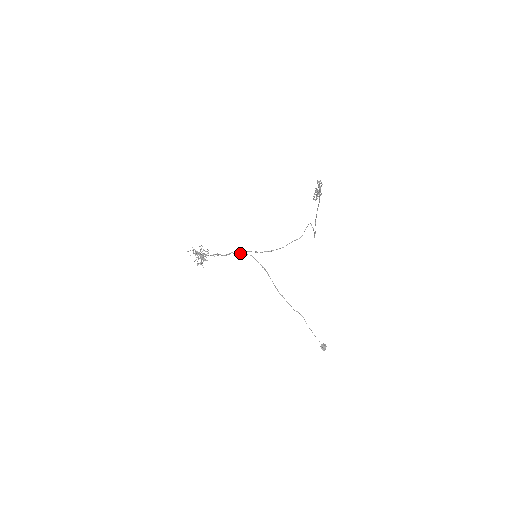
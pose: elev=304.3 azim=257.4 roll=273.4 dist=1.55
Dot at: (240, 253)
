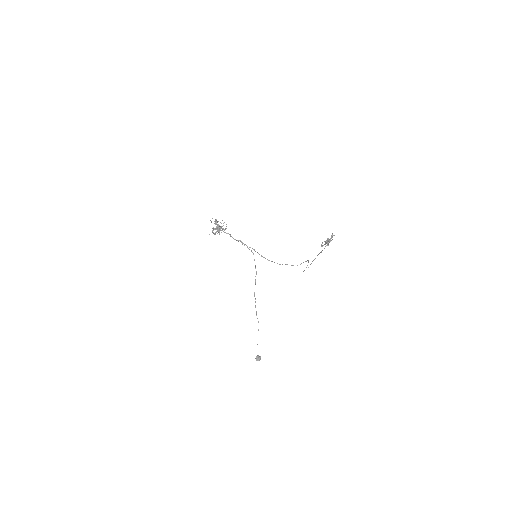
Dot at: (247, 246)
